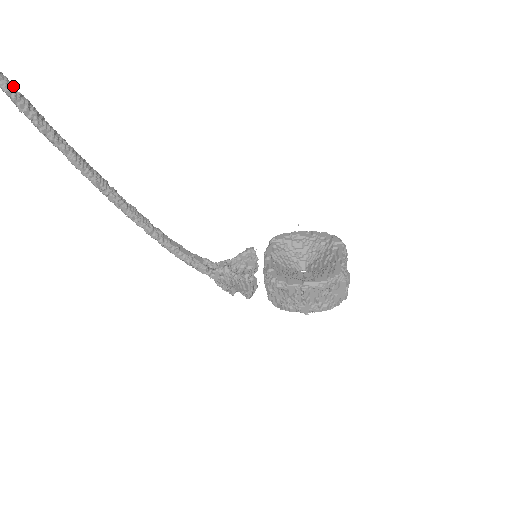
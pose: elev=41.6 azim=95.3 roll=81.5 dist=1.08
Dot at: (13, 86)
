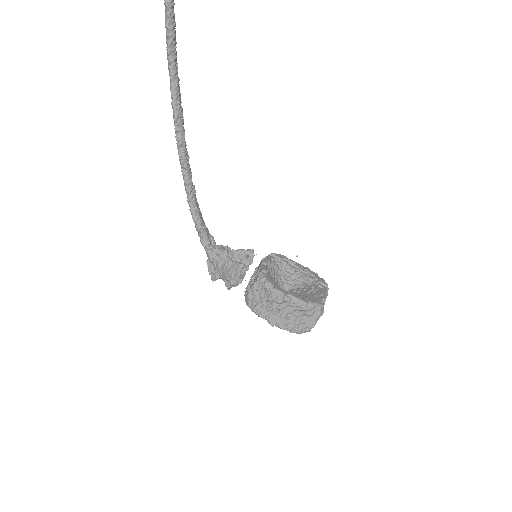
Dot at: (173, 7)
